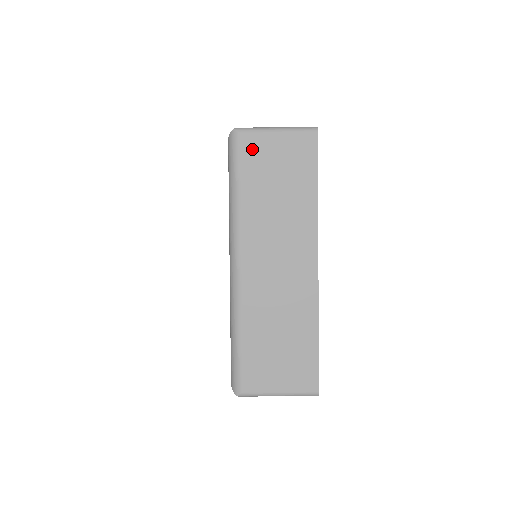
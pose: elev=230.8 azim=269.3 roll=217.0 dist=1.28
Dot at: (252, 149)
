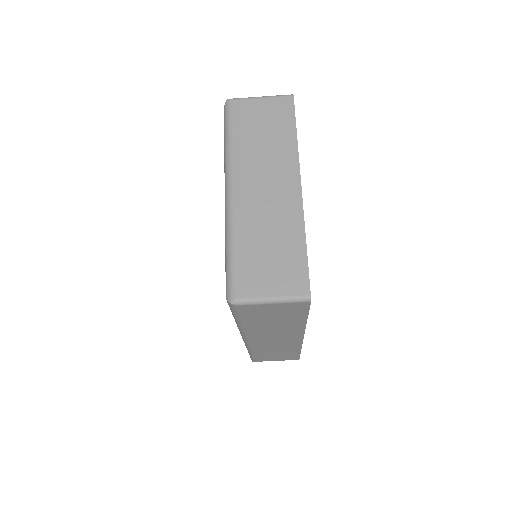
Dot at: (242, 110)
